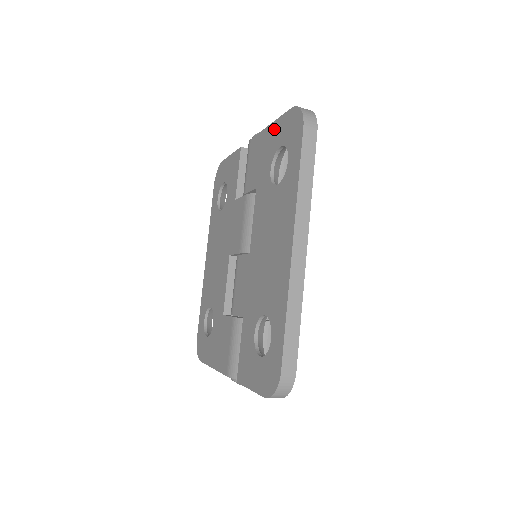
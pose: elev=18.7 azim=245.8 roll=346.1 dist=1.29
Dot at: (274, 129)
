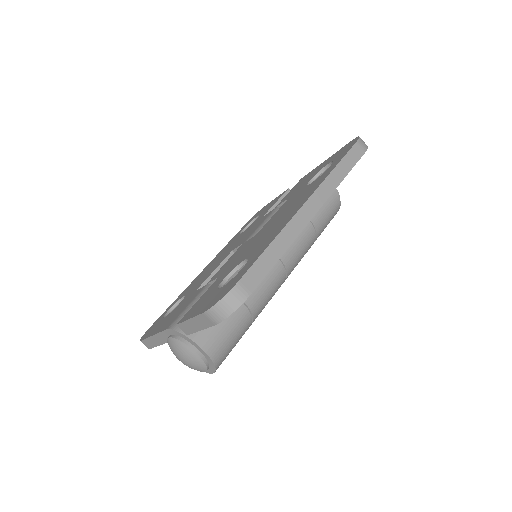
Dot at: occluded
